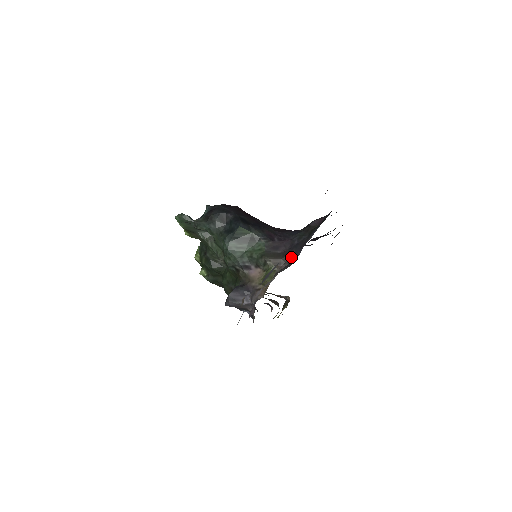
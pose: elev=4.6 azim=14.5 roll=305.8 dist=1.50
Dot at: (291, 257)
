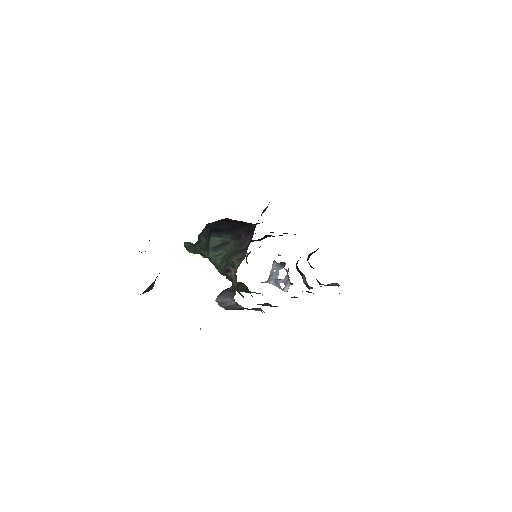
Dot at: (247, 249)
